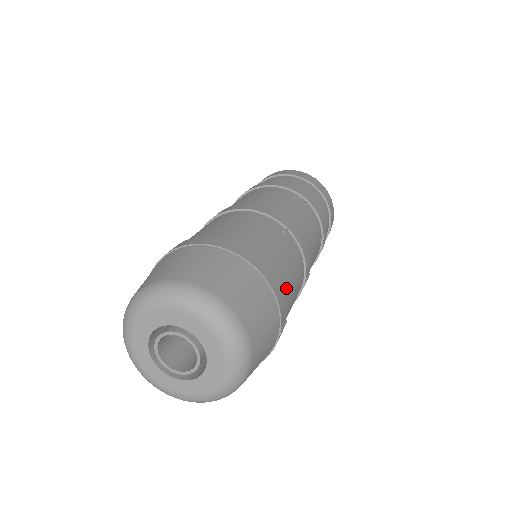
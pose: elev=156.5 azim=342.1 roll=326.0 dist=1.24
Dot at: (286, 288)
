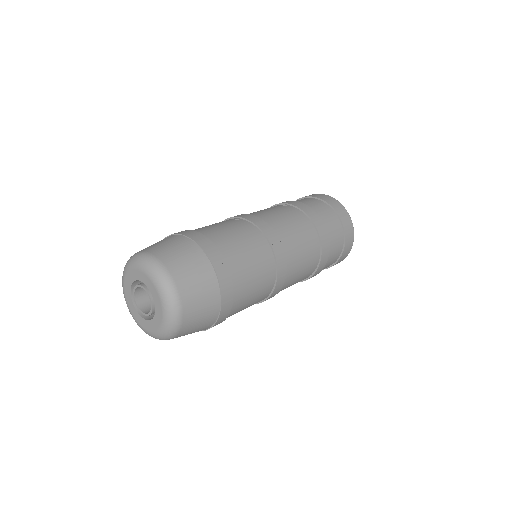
Dot at: (221, 242)
